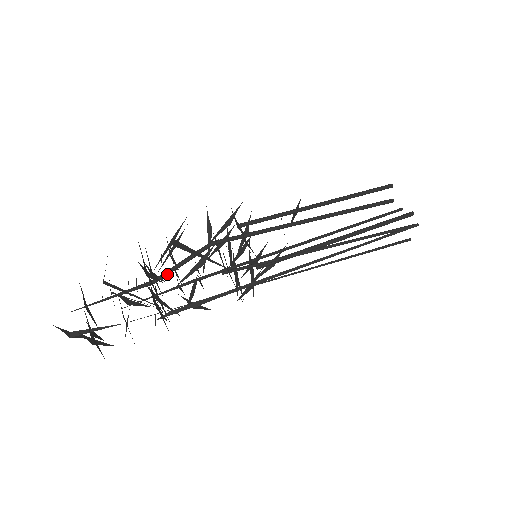
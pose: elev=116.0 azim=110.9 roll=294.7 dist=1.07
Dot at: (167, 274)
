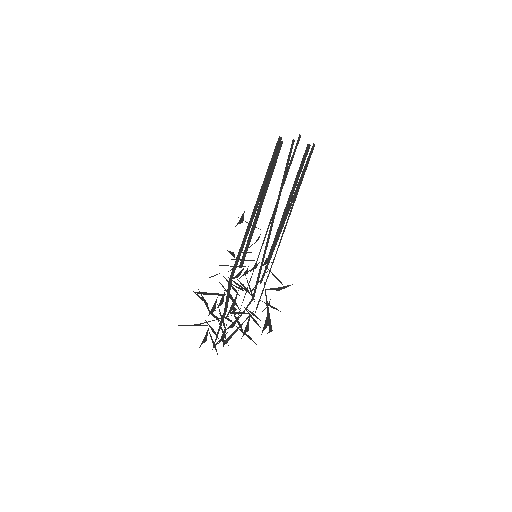
Dot at: occluded
